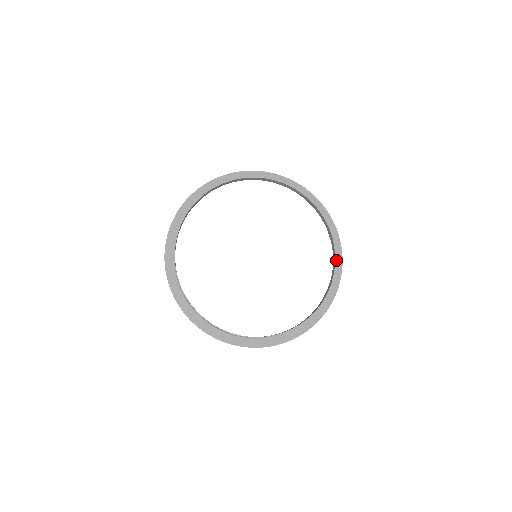
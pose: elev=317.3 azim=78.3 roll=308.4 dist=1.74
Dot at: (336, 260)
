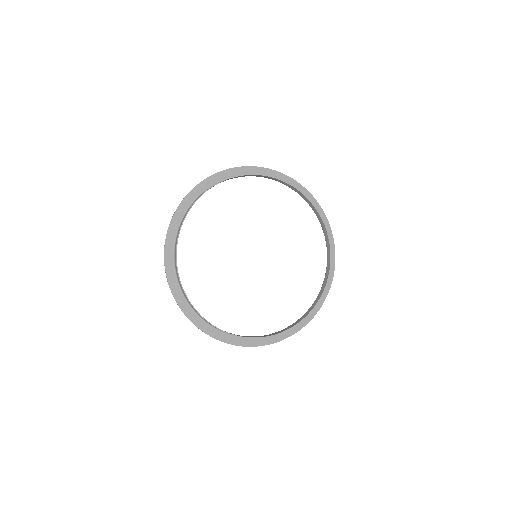
Dot at: occluded
